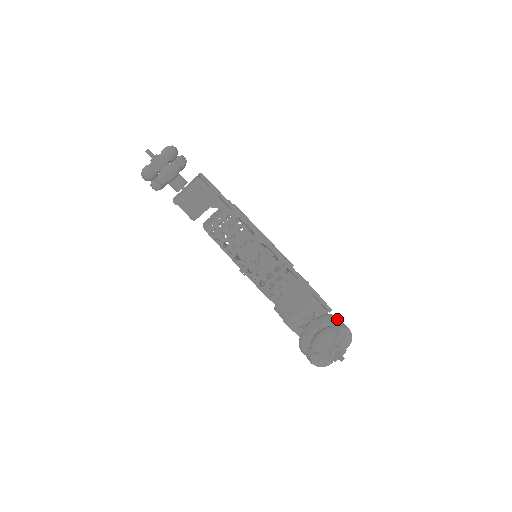
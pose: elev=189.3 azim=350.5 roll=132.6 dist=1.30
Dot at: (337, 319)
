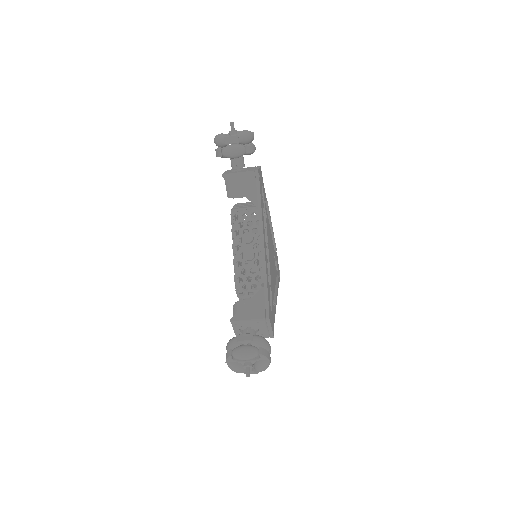
Dot at: (268, 346)
